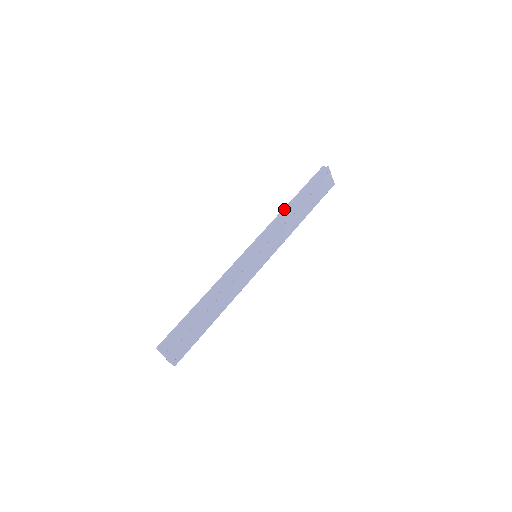
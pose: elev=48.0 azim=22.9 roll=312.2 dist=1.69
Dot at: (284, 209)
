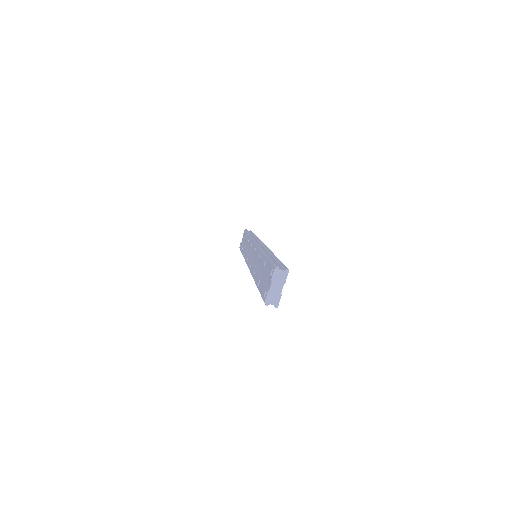
Dot at: occluded
